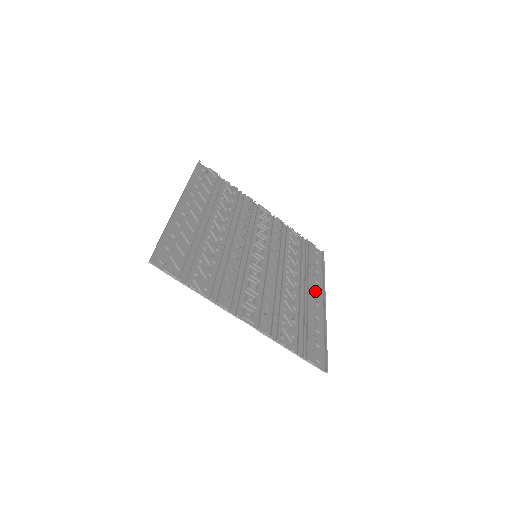
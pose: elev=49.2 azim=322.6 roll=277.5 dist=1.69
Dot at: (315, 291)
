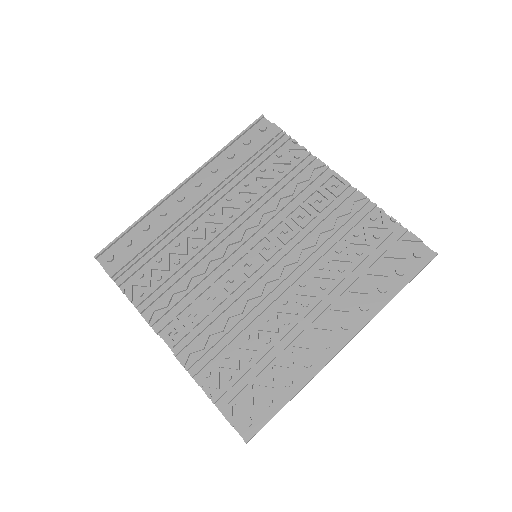
Dot at: (341, 321)
